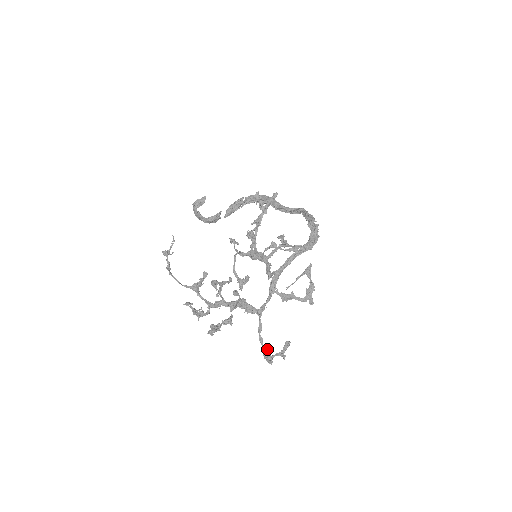
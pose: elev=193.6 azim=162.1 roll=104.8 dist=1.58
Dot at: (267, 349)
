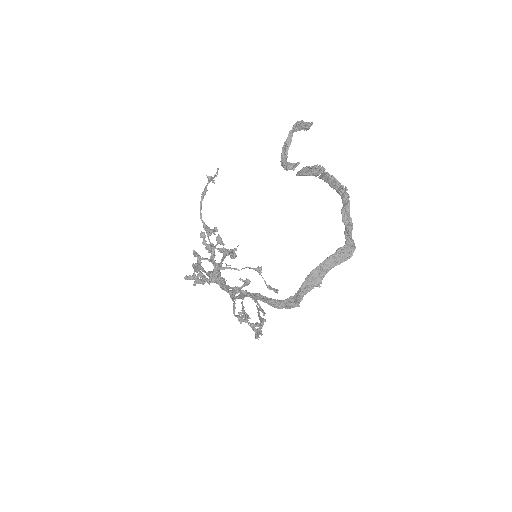
Dot at: (241, 314)
